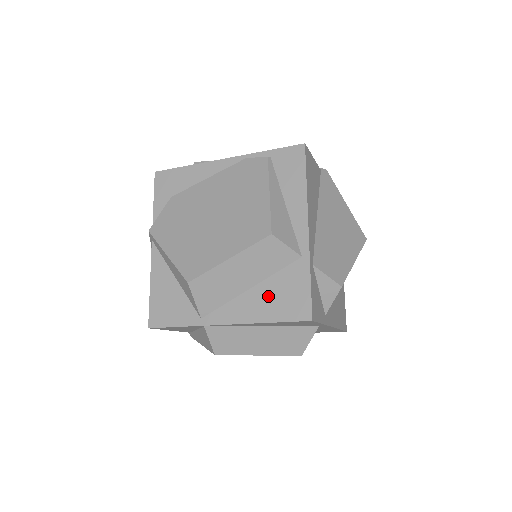
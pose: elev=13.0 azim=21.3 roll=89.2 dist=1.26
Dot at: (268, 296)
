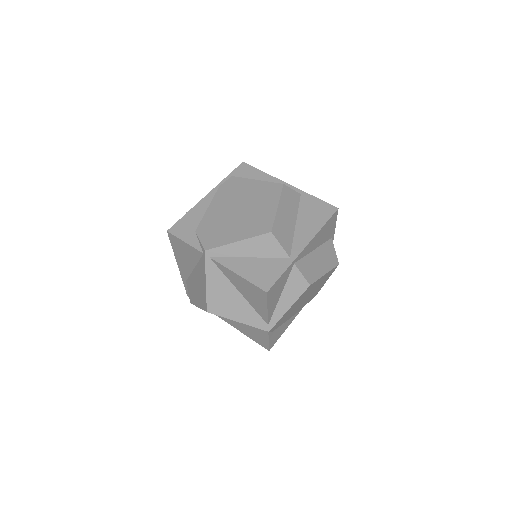
Dot at: (308, 219)
